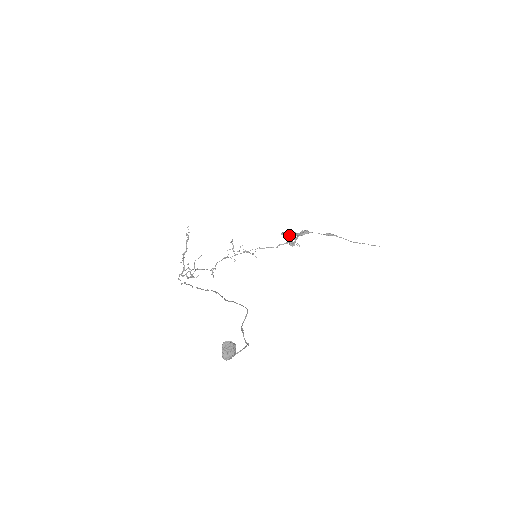
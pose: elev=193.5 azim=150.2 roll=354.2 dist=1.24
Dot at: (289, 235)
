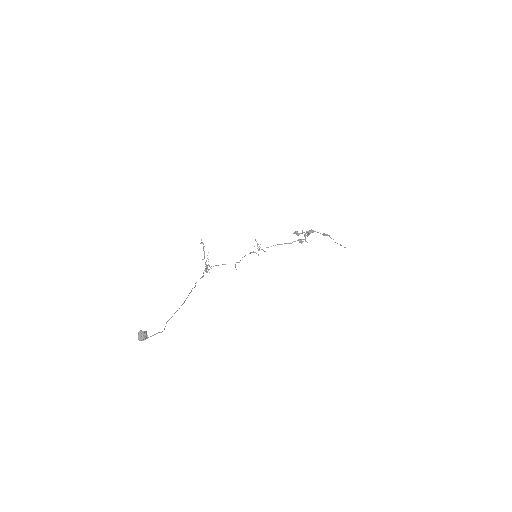
Dot at: (298, 234)
